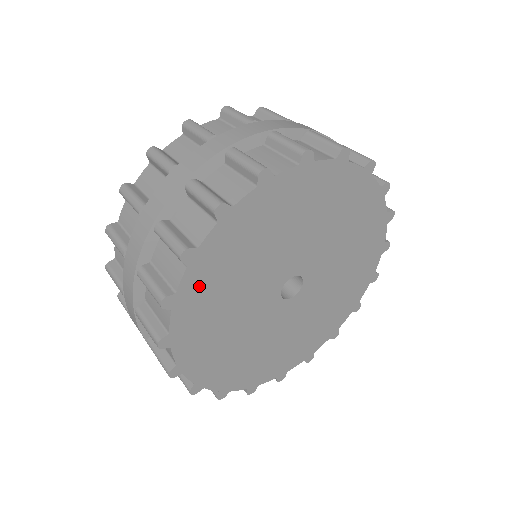
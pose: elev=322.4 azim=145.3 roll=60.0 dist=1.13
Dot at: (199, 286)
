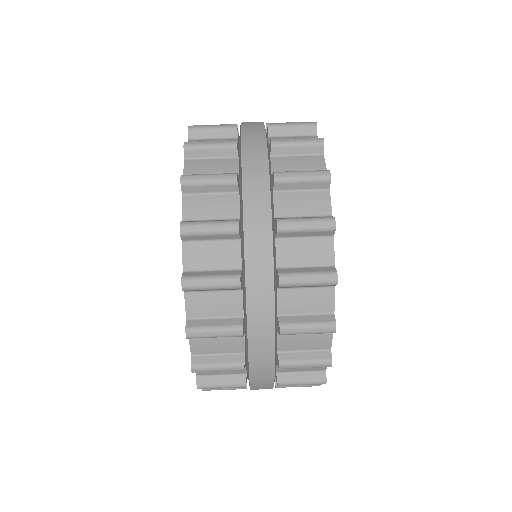
Dot at: occluded
